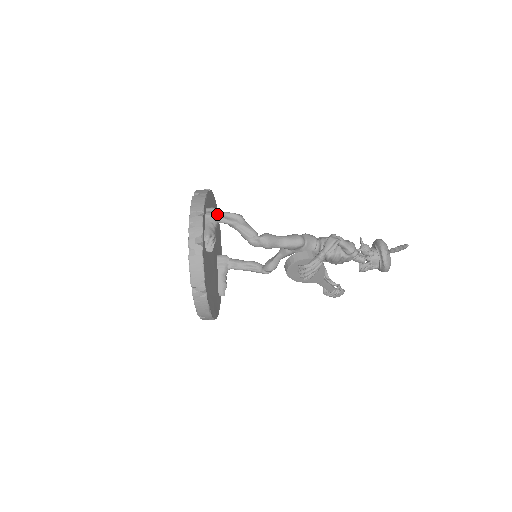
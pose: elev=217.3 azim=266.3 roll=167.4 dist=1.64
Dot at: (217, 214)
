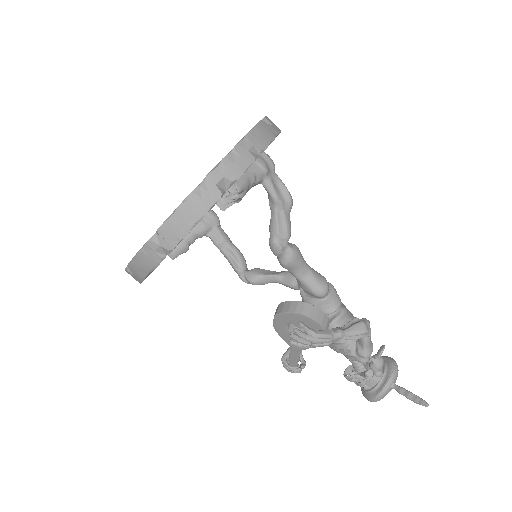
Dot at: (270, 171)
